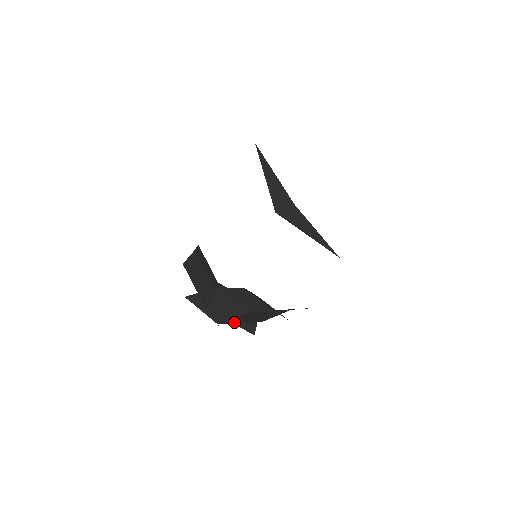
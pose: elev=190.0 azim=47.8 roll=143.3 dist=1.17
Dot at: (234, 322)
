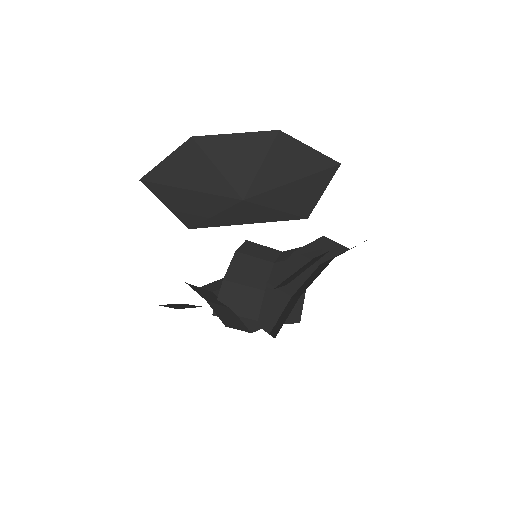
Dot at: (272, 332)
